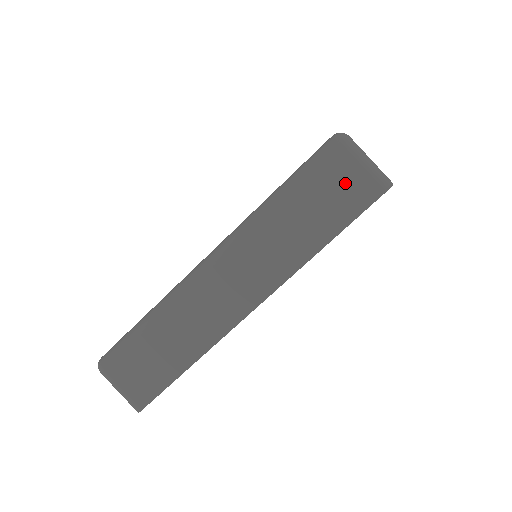
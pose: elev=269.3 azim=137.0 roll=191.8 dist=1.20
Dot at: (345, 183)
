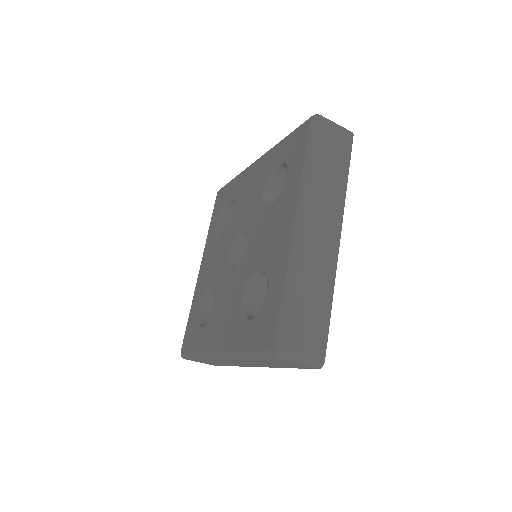
Dot at: (289, 364)
